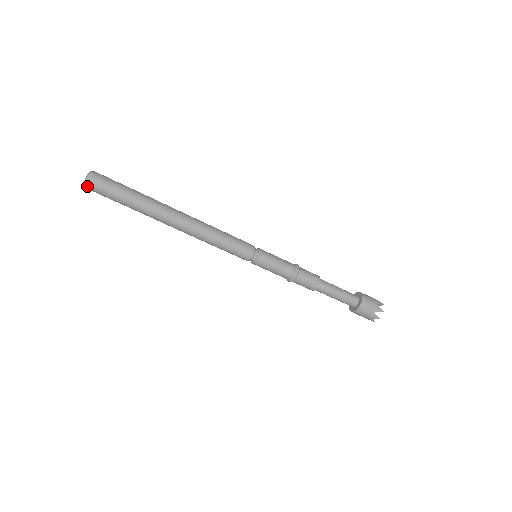
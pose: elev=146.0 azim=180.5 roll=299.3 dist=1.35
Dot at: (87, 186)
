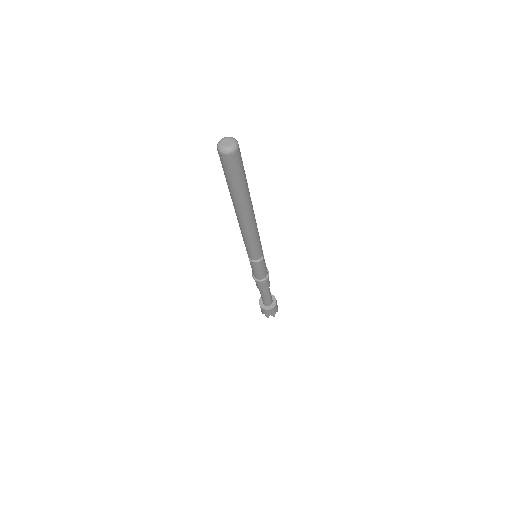
Dot at: (229, 154)
